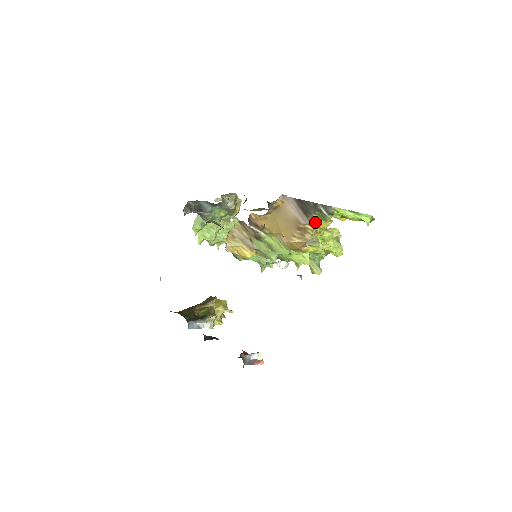
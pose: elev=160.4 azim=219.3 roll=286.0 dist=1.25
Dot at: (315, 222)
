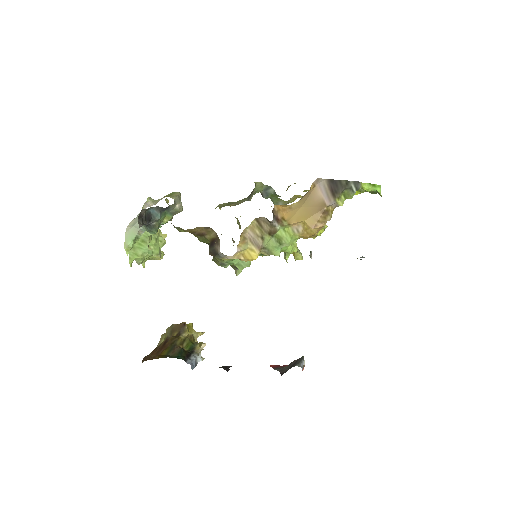
Dot at: (339, 202)
